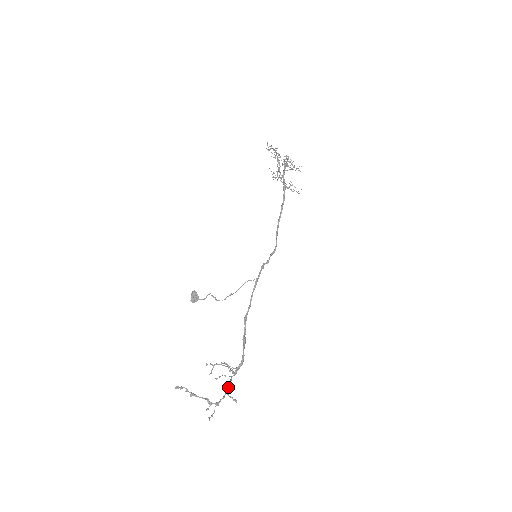
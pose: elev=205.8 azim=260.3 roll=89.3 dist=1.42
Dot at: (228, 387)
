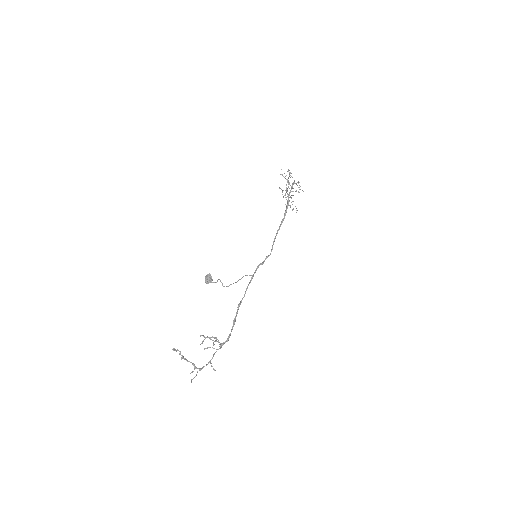
Dot at: (212, 357)
